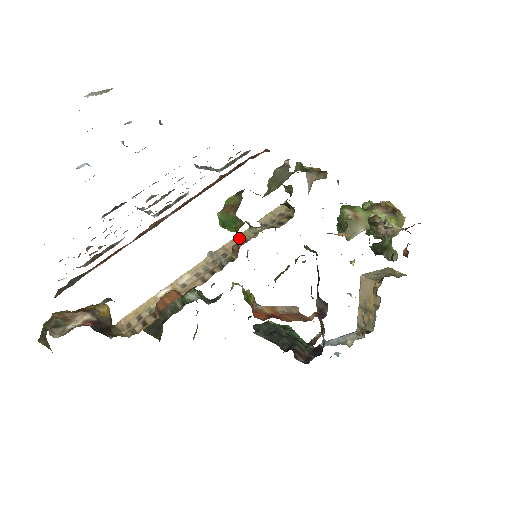
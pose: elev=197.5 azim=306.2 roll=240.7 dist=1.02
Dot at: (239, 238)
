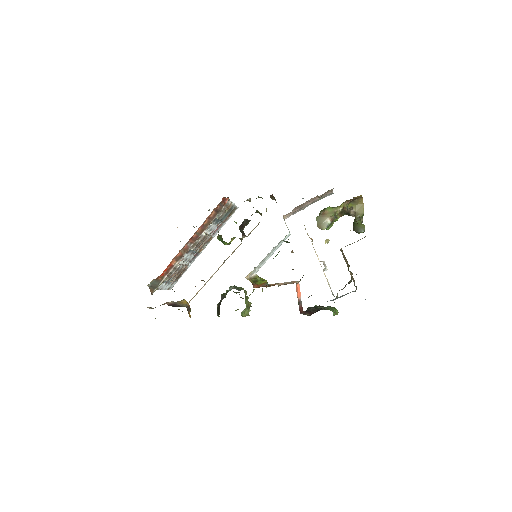
Dot at: occluded
